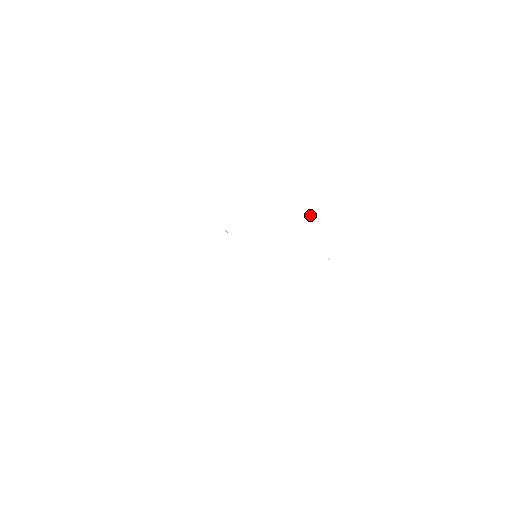
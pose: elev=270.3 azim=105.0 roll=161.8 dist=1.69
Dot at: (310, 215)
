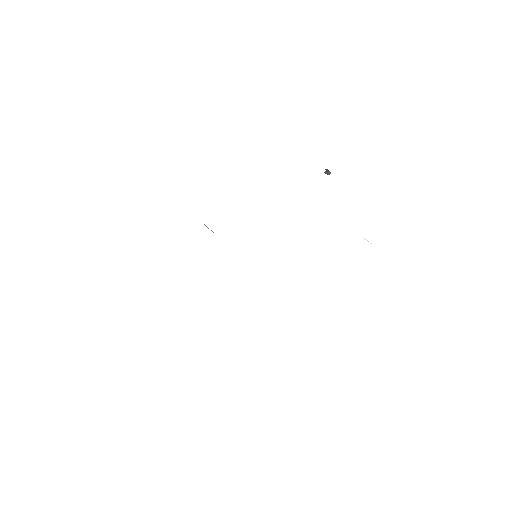
Dot at: (327, 172)
